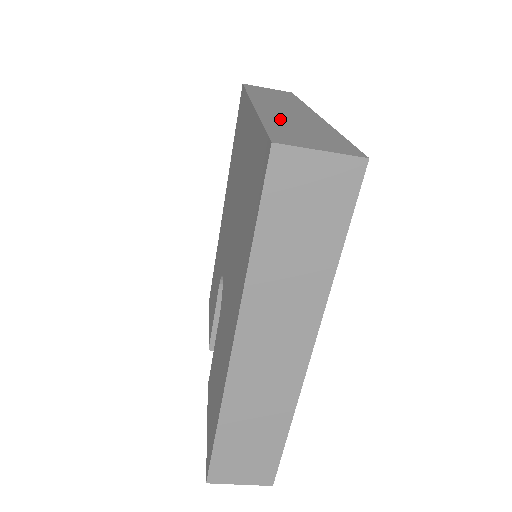
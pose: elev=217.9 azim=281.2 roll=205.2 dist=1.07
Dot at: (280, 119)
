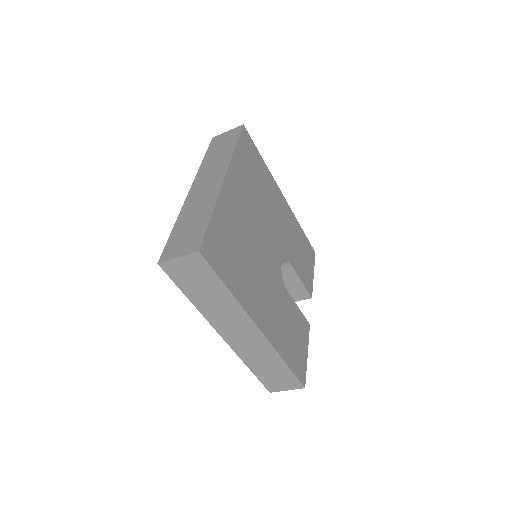
Dot at: (187, 214)
